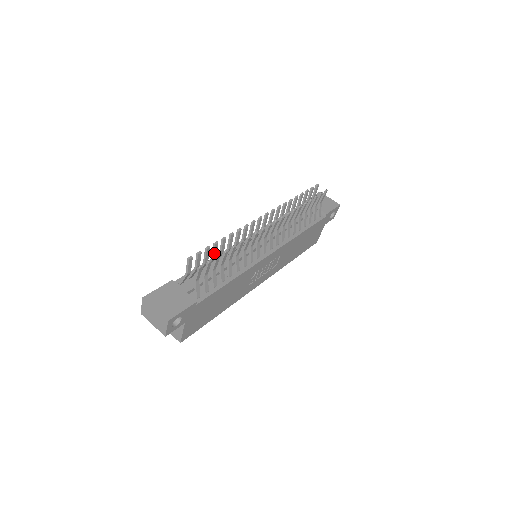
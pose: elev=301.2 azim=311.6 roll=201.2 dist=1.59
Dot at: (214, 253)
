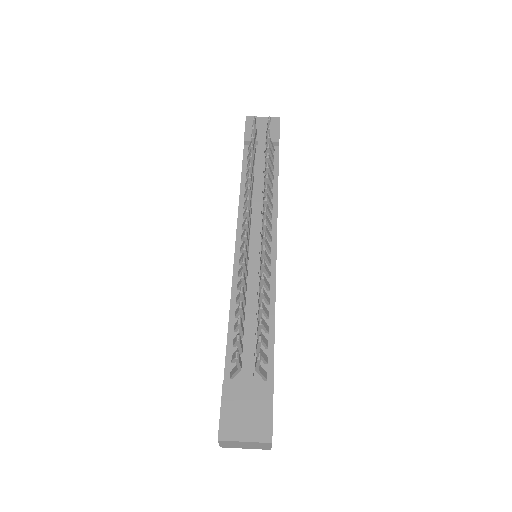
Dot at: (243, 315)
